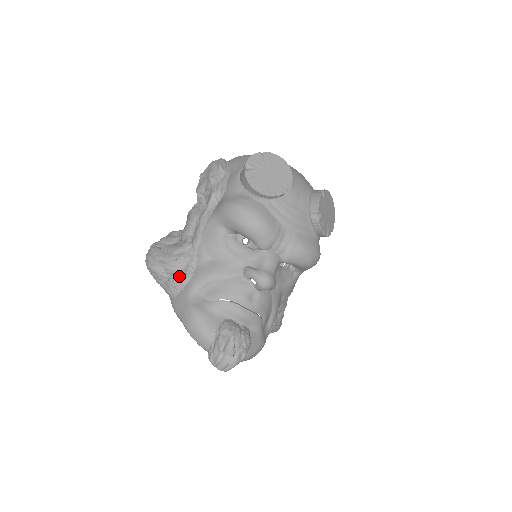
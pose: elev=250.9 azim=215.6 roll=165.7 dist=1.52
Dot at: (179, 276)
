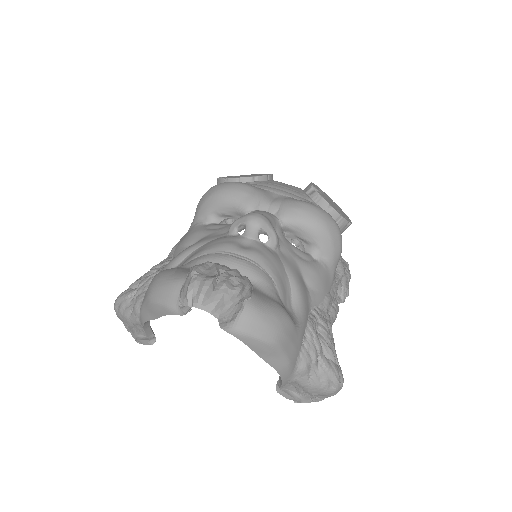
Dot at: (148, 276)
